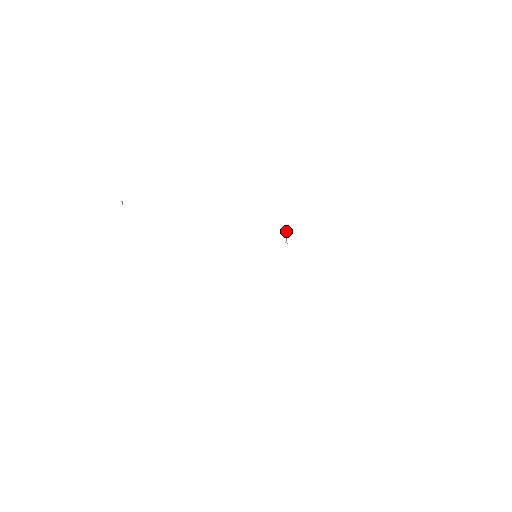
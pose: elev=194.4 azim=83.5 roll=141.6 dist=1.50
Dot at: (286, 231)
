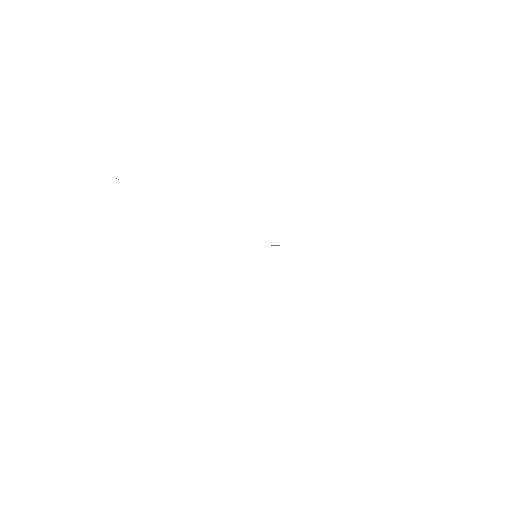
Dot at: occluded
